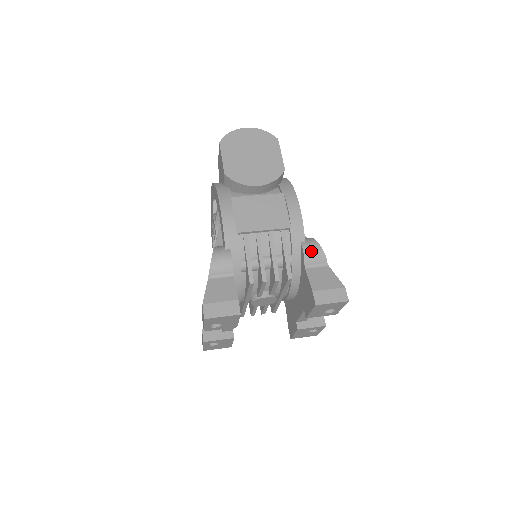
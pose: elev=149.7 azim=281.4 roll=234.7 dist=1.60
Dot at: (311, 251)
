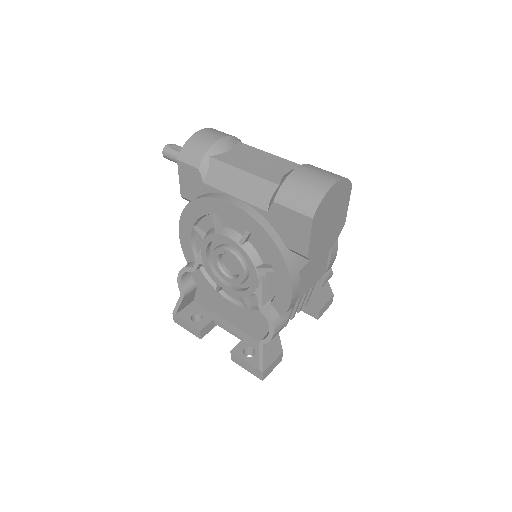
Dot at: occluded
